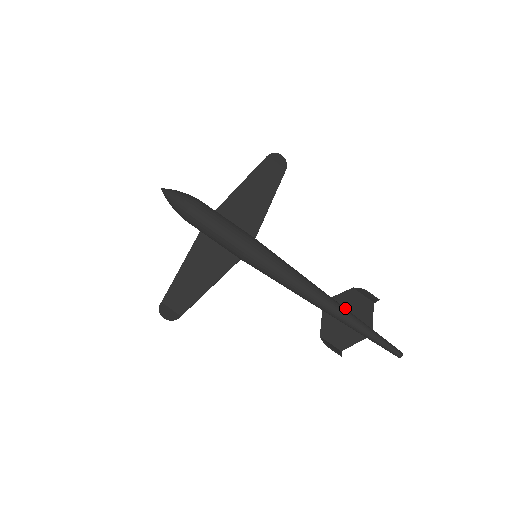
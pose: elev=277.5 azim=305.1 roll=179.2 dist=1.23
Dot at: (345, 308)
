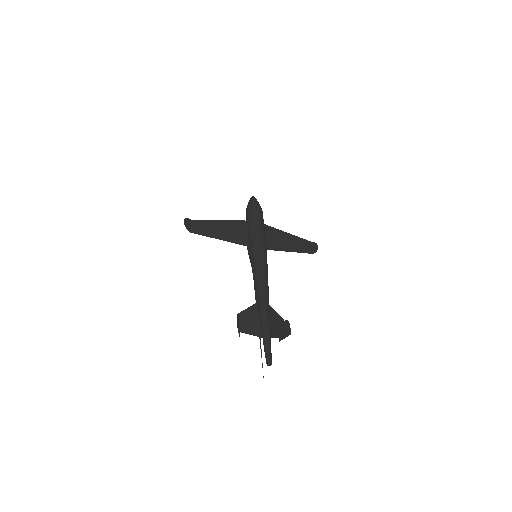
Dot at: (270, 313)
